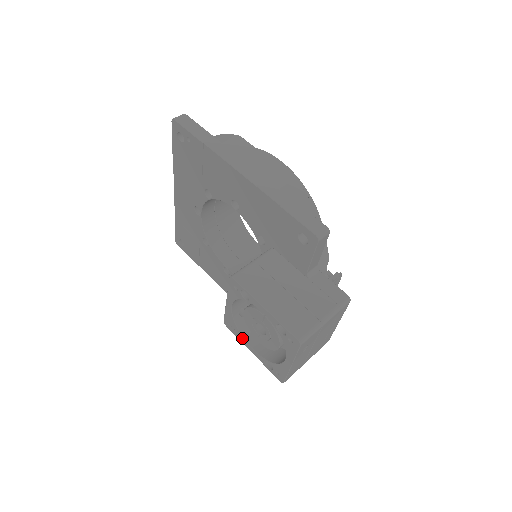
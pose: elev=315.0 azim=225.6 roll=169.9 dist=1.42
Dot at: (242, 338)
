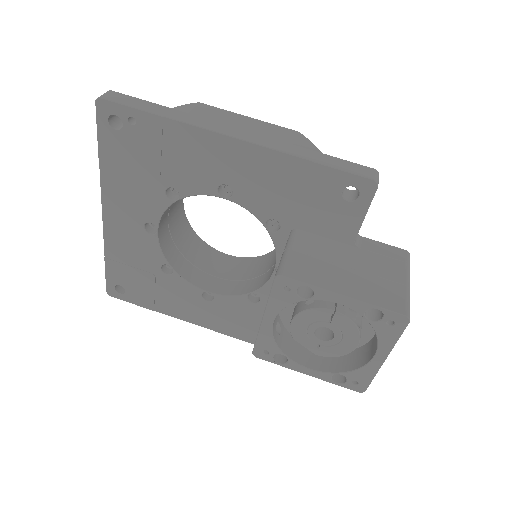
Dot at: (289, 362)
